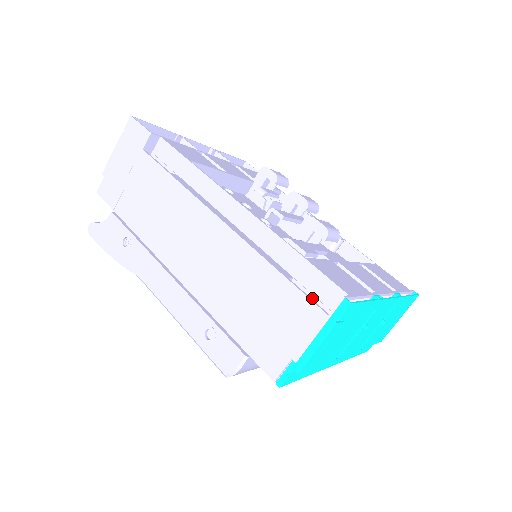
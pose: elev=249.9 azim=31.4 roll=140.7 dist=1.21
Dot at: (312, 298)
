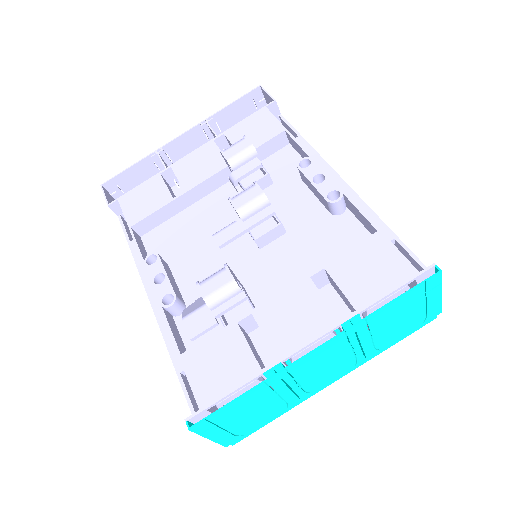
Dot at: occluded
